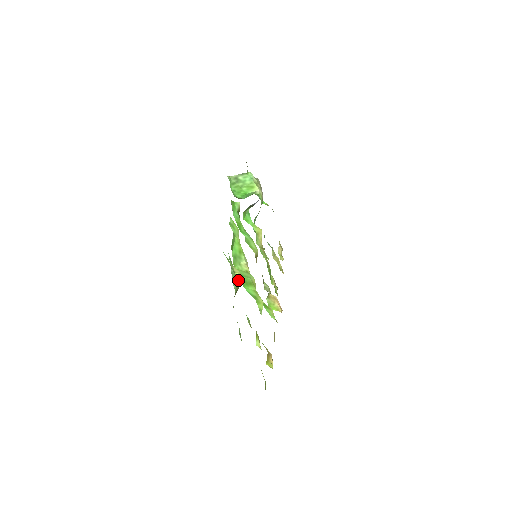
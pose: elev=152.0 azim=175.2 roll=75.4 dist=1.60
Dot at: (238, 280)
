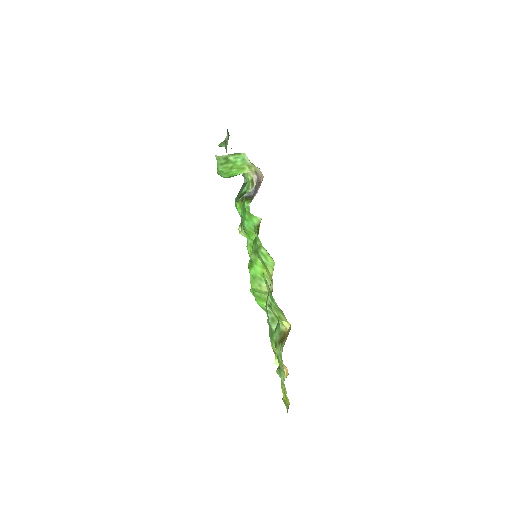
Dot at: (282, 325)
